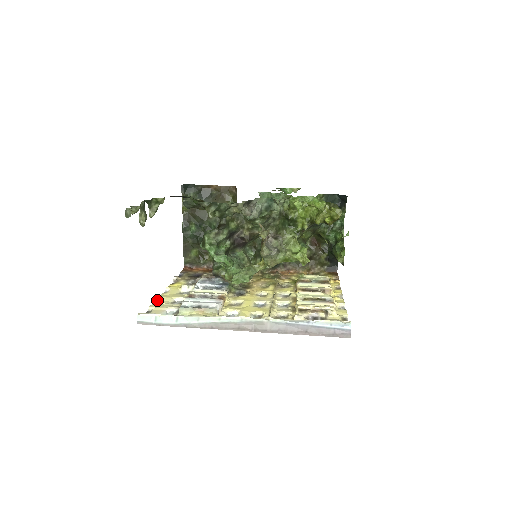
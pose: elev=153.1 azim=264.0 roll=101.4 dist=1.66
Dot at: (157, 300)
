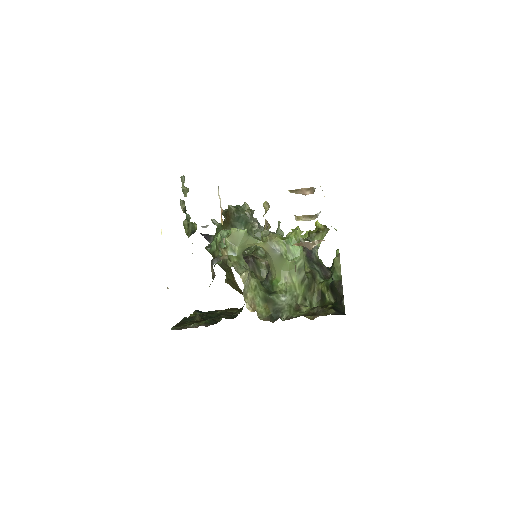
Dot at: occluded
